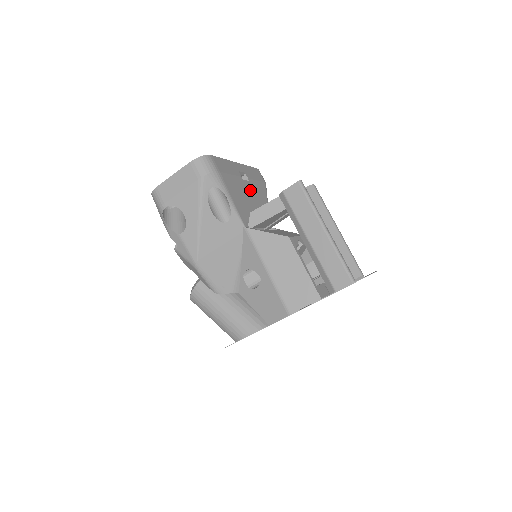
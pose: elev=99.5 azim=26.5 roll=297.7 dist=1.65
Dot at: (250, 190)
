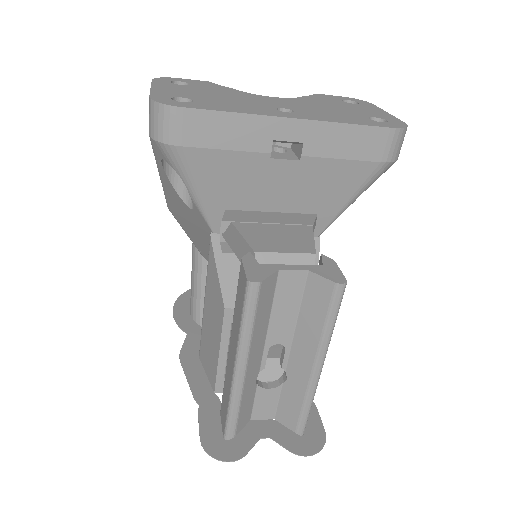
Dot at: (291, 177)
